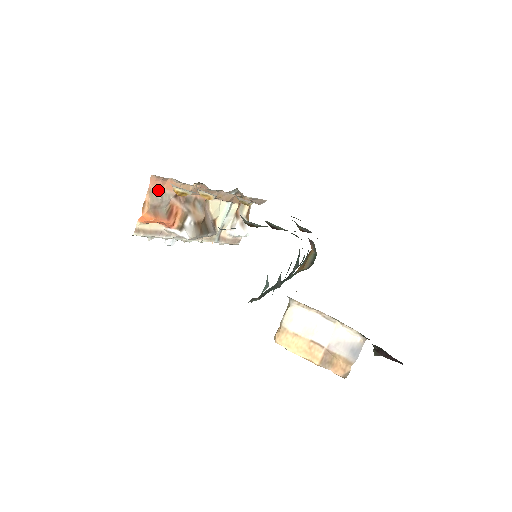
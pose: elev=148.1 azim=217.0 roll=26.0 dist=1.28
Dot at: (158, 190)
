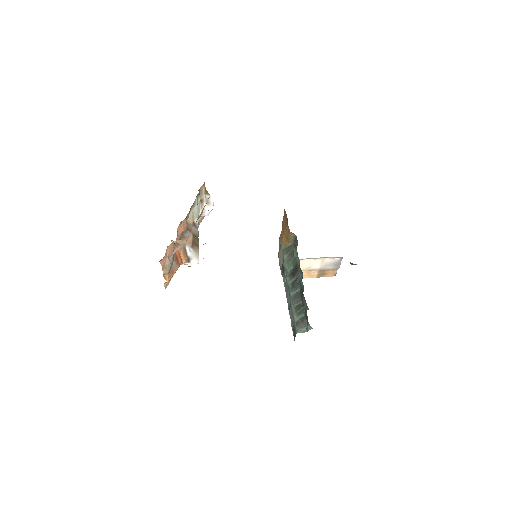
Dot at: (166, 261)
